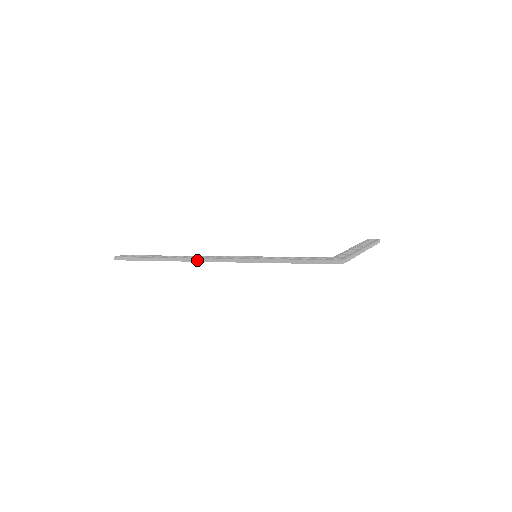
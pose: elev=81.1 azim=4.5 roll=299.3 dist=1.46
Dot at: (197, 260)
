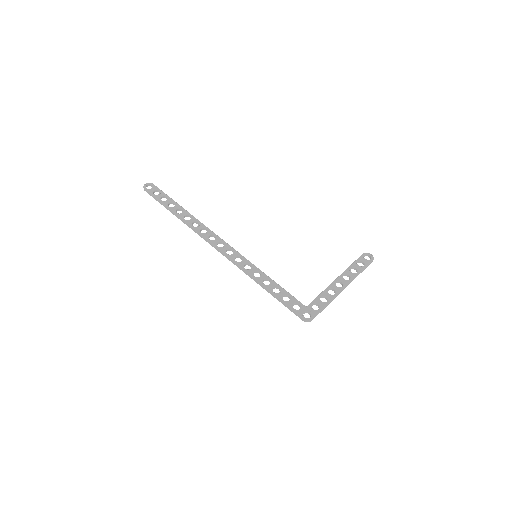
Dot at: (207, 241)
